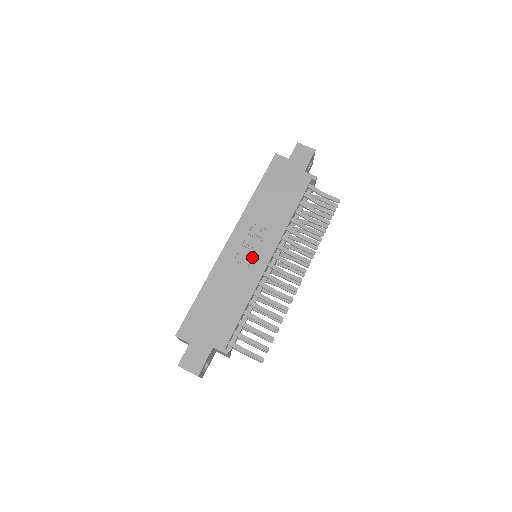
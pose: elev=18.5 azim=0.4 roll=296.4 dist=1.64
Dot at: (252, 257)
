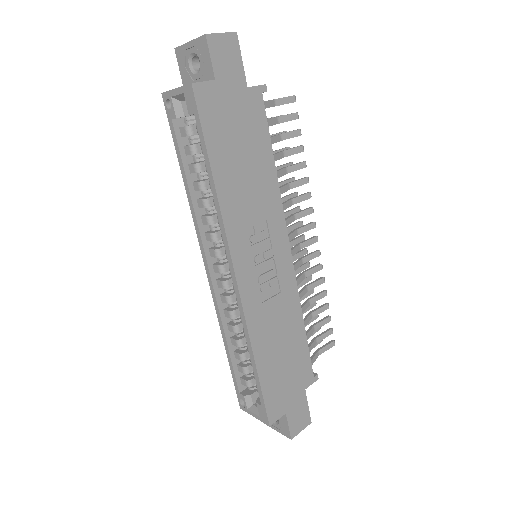
Dot at: (273, 270)
